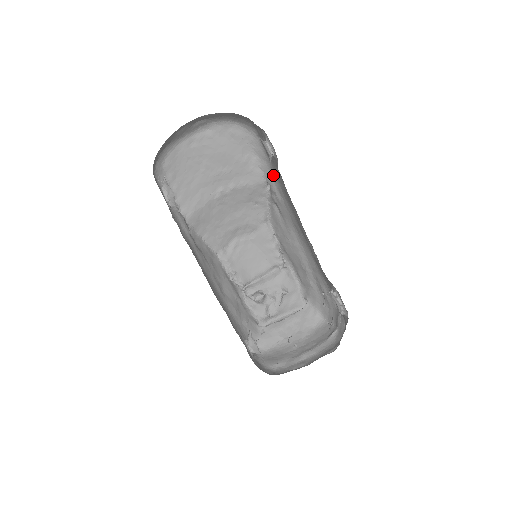
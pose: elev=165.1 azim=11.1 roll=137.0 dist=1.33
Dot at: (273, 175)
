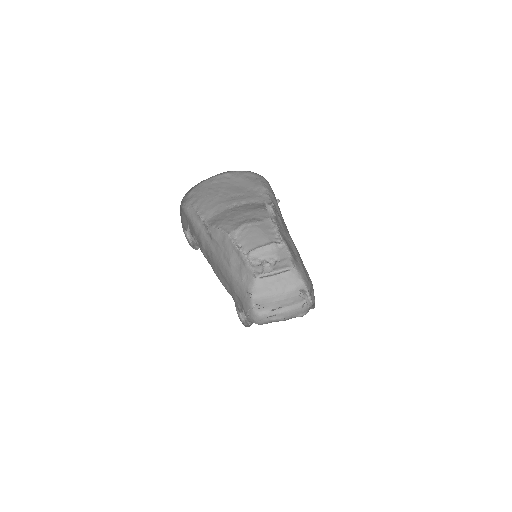
Dot at: (277, 204)
